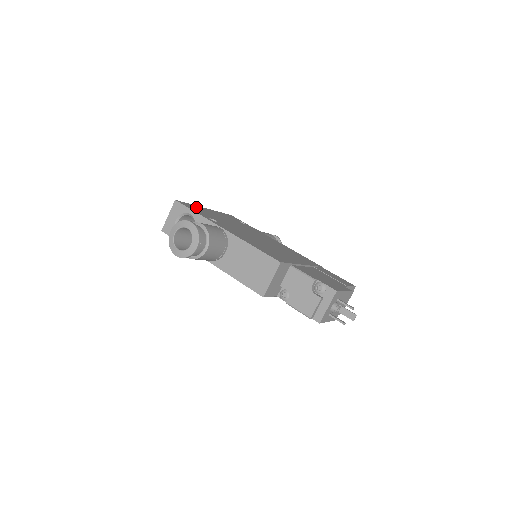
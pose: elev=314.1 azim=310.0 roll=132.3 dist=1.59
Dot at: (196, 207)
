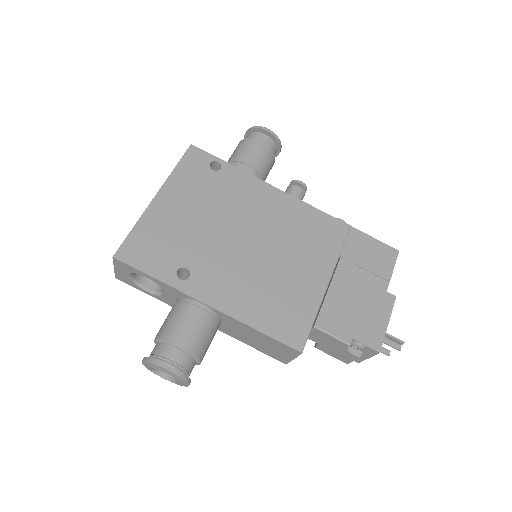
Dot at: (145, 232)
